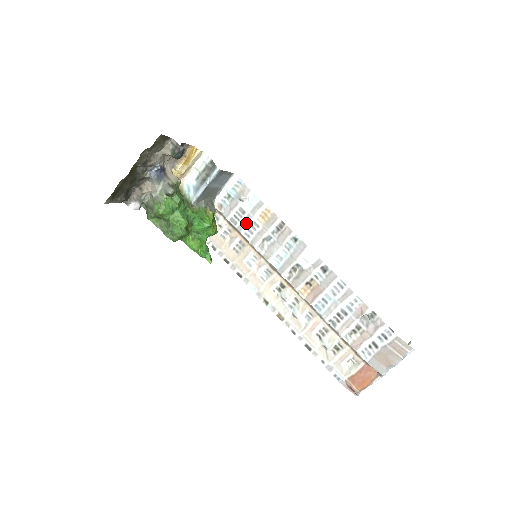
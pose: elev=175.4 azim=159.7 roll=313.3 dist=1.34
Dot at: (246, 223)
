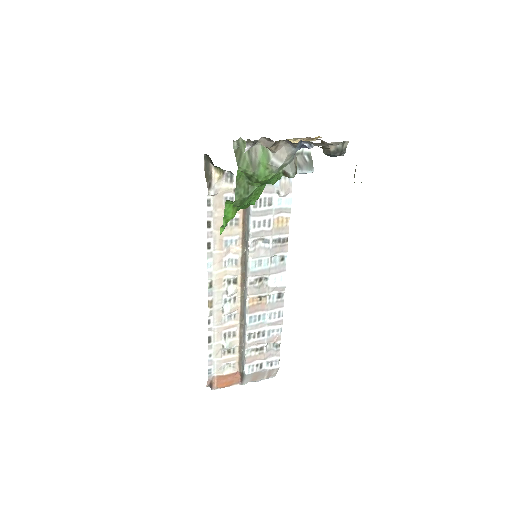
Dot at: (264, 215)
